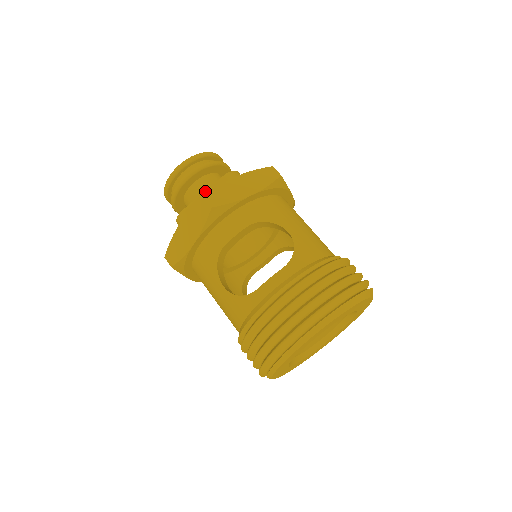
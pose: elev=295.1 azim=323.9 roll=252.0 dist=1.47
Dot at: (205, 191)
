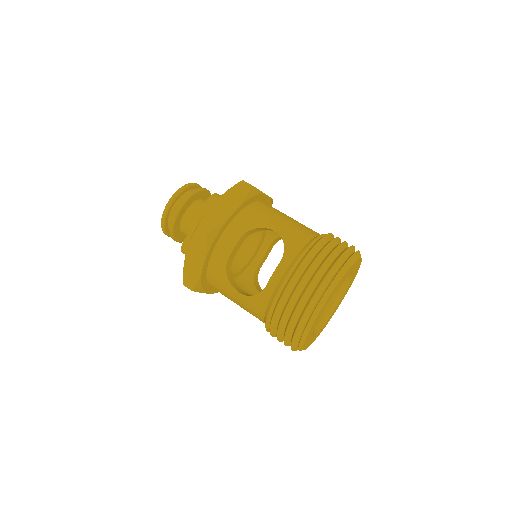
Dot at: (195, 220)
